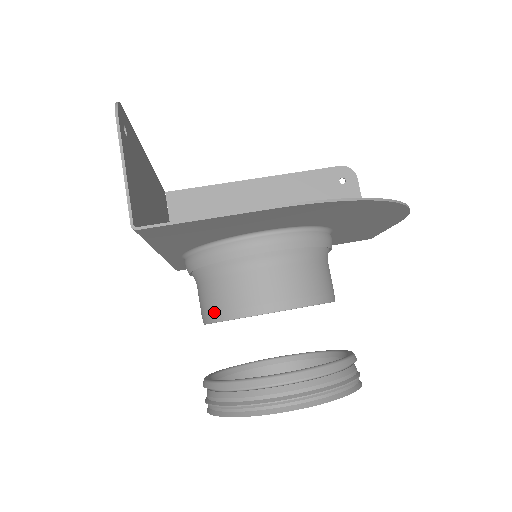
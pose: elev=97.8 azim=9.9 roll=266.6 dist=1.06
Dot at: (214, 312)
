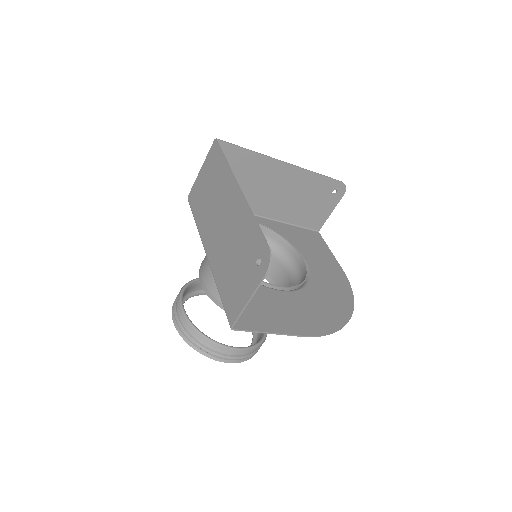
Dot at: (217, 299)
